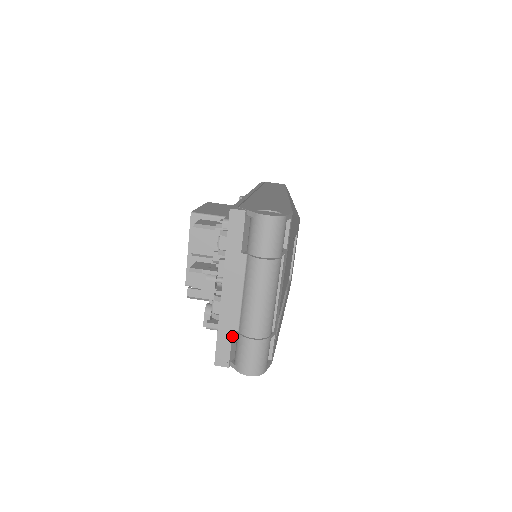
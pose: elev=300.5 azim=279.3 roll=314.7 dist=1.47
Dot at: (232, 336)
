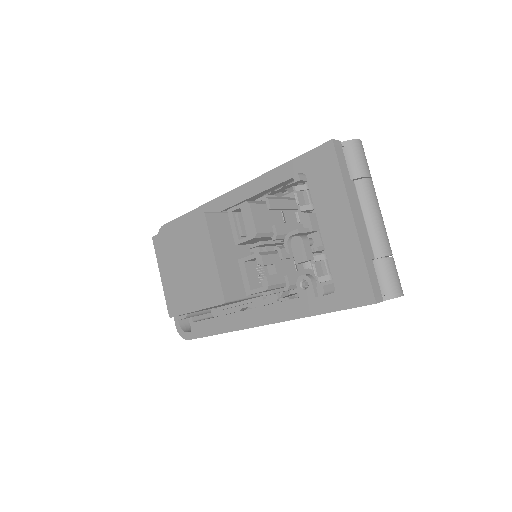
Dot at: (373, 266)
